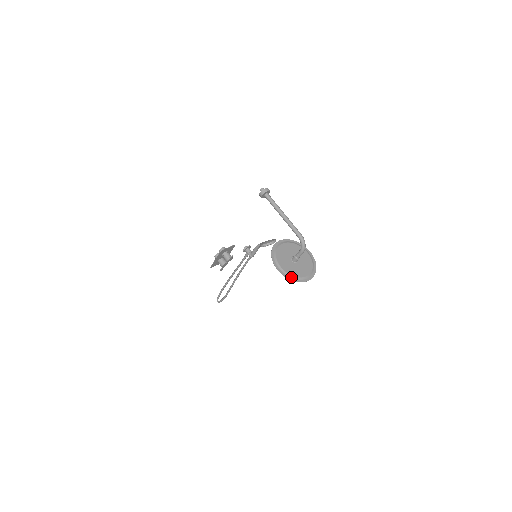
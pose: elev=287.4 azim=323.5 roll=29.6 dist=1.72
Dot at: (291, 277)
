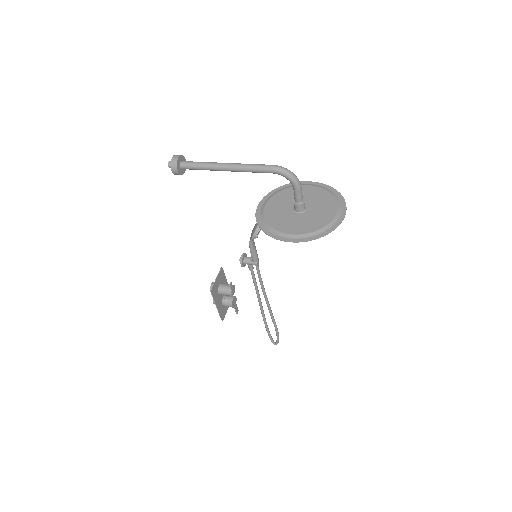
Dot at: (317, 234)
